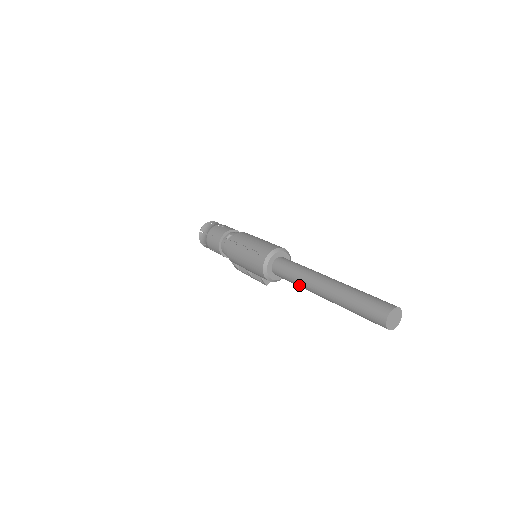
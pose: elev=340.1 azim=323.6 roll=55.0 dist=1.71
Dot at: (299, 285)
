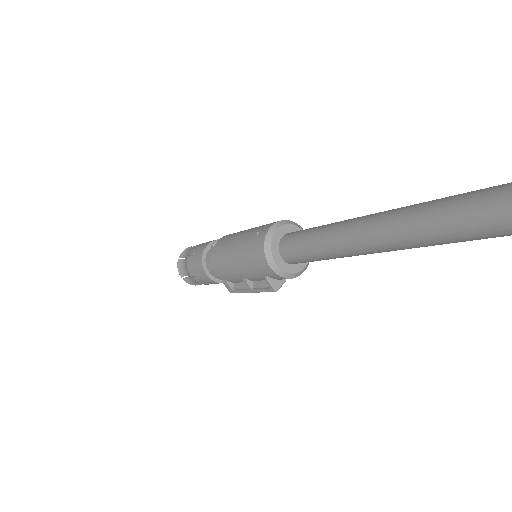
Dot at: (327, 250)
